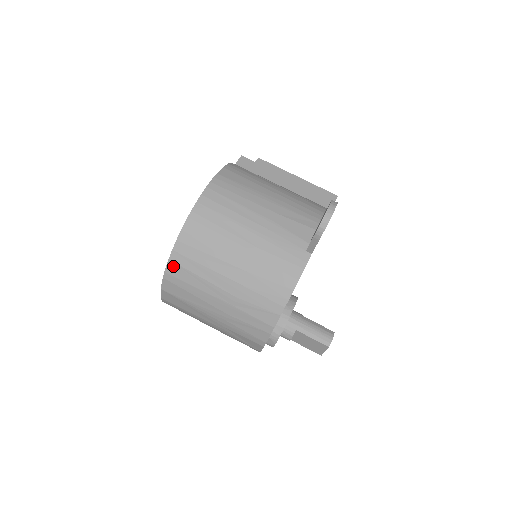
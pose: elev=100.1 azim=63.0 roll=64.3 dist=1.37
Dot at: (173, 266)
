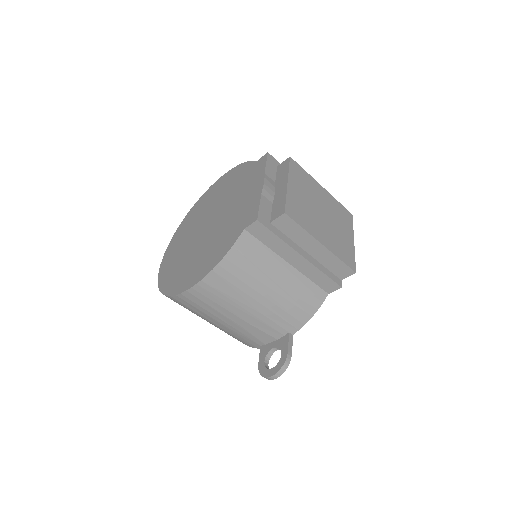
Dot at: occluded
